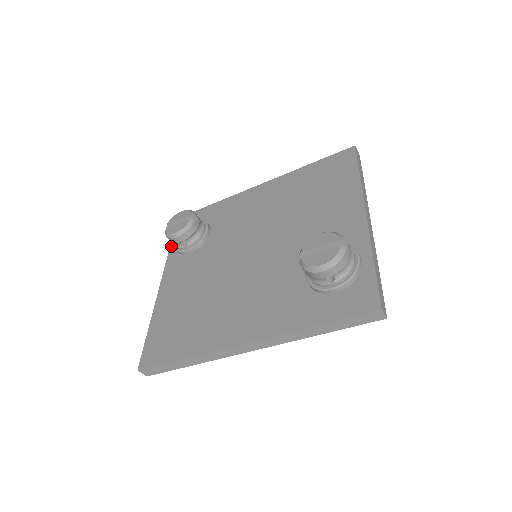
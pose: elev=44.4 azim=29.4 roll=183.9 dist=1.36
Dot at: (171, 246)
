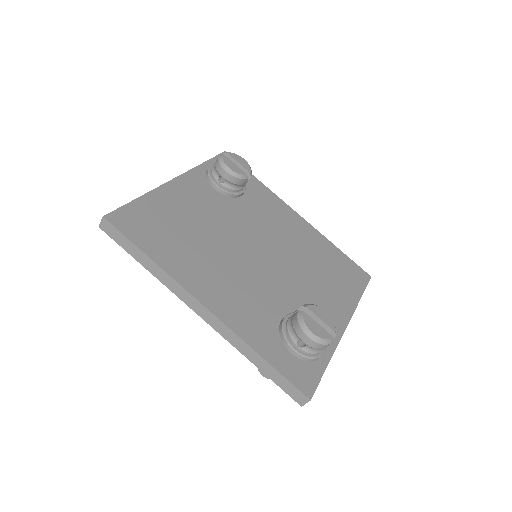
Dot at: (205, 164)
